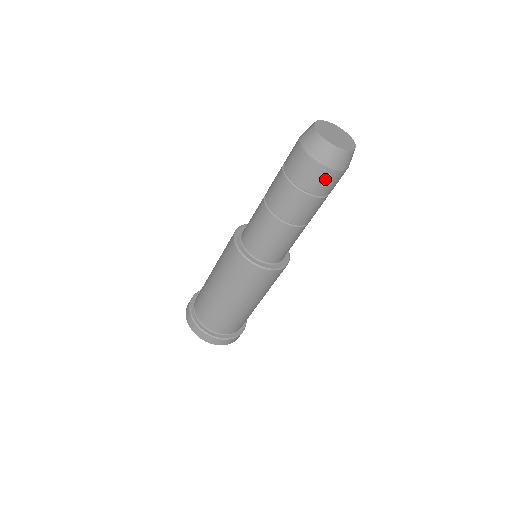
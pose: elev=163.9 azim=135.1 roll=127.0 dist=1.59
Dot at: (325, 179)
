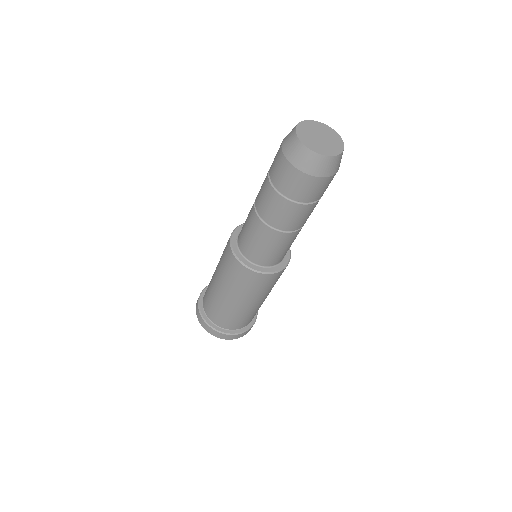
Dot at: (307, 186)
